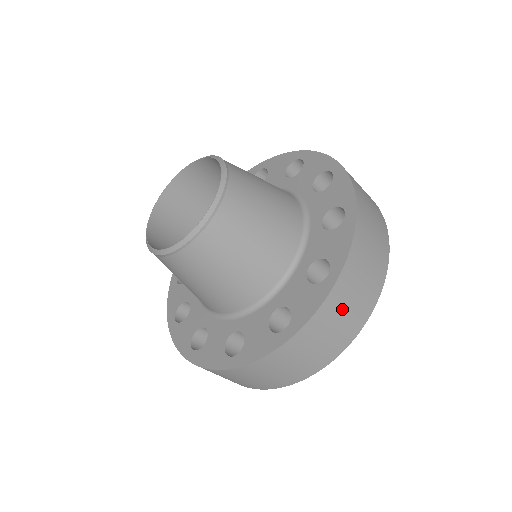
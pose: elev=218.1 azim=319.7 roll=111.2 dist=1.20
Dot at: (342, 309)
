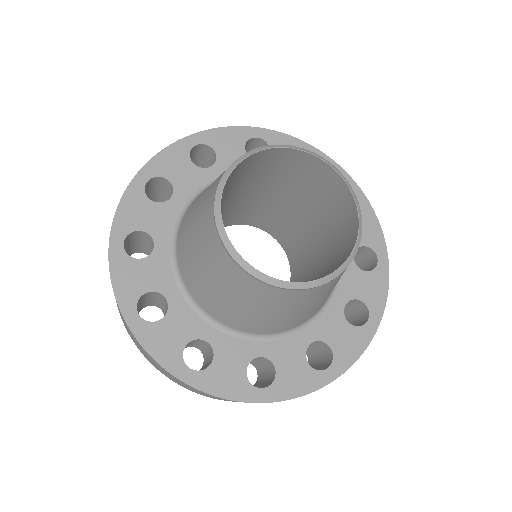
Dot at: occluded
